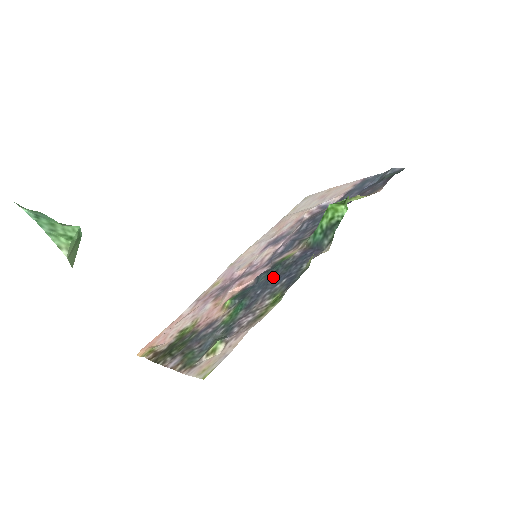
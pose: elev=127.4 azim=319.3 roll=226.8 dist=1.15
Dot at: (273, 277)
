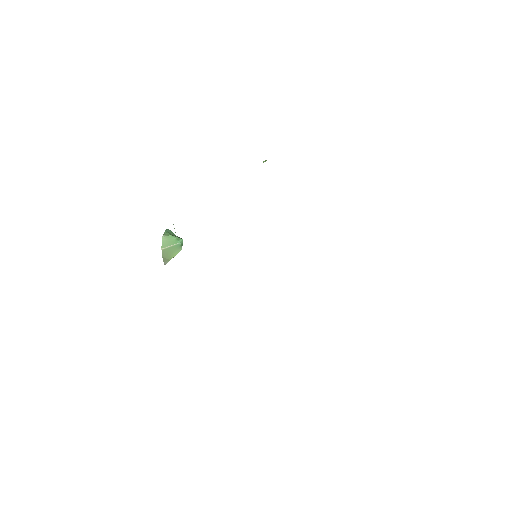
Dot at: occluded
